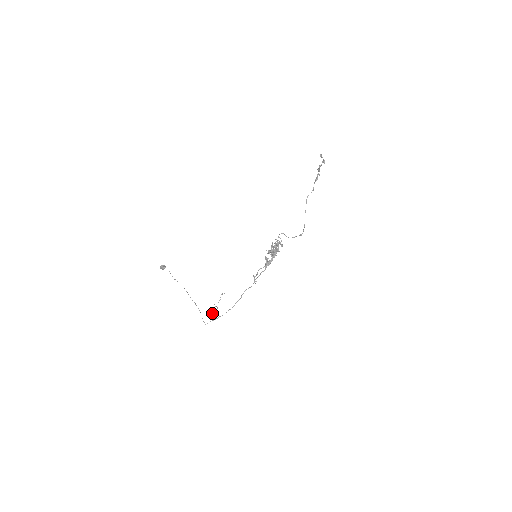
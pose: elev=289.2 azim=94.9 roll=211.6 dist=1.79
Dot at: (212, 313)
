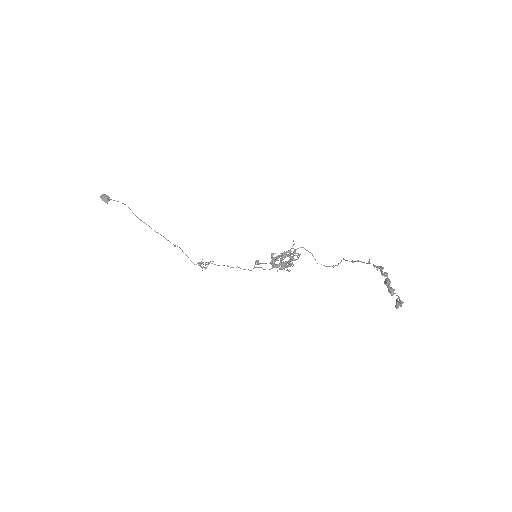
Dot at: occluded
